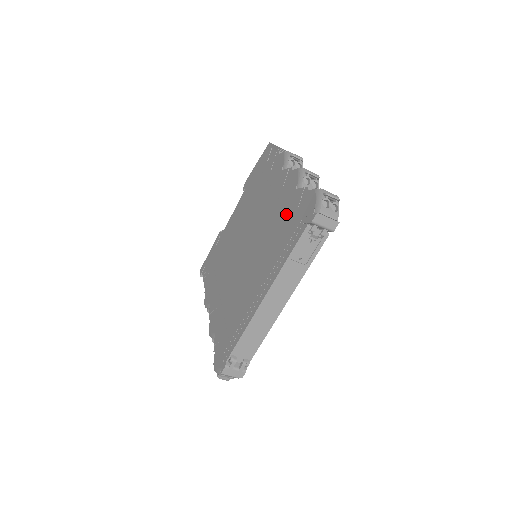
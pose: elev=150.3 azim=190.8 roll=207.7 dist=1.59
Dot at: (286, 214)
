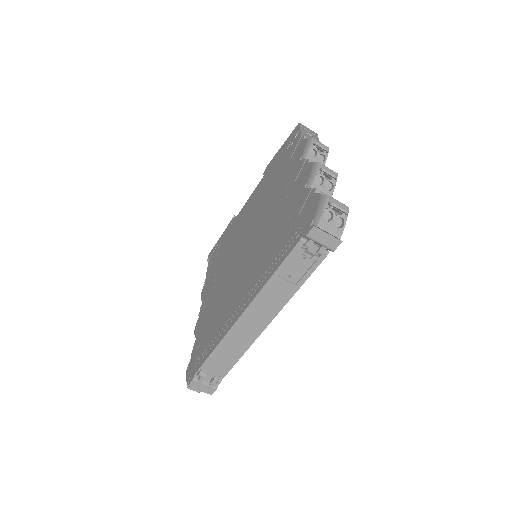
Dot at: (287, 217)
